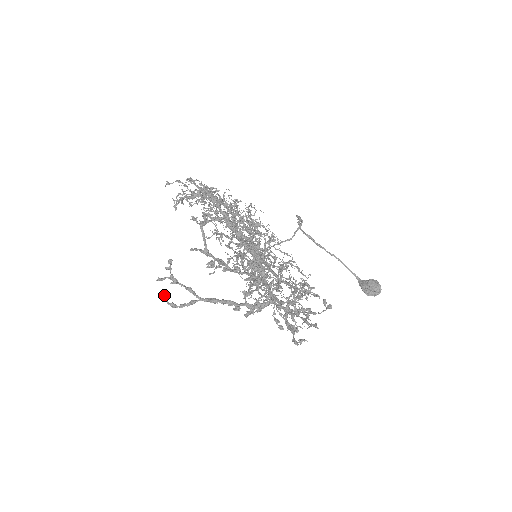
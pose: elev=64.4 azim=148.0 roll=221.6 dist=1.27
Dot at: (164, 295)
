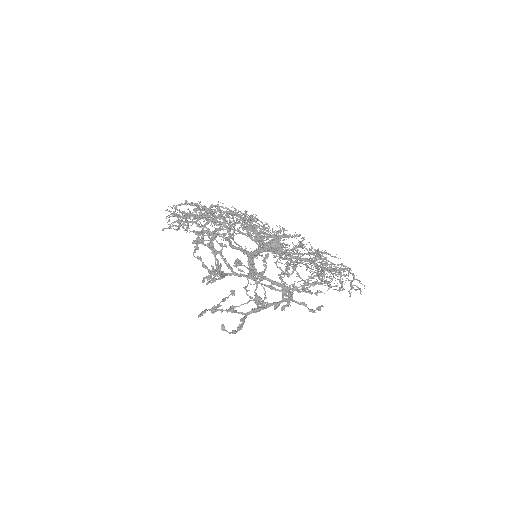
Dot at: (224, 327)
